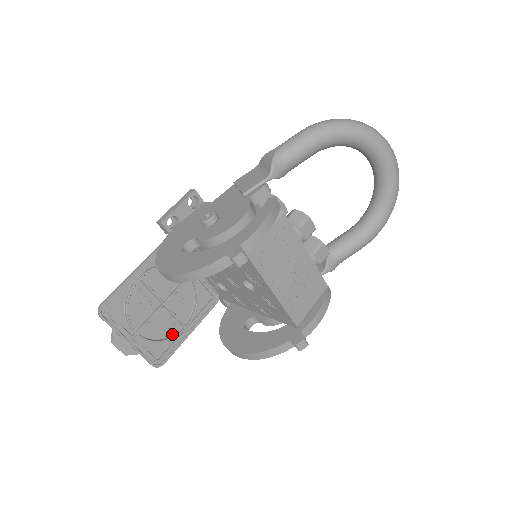
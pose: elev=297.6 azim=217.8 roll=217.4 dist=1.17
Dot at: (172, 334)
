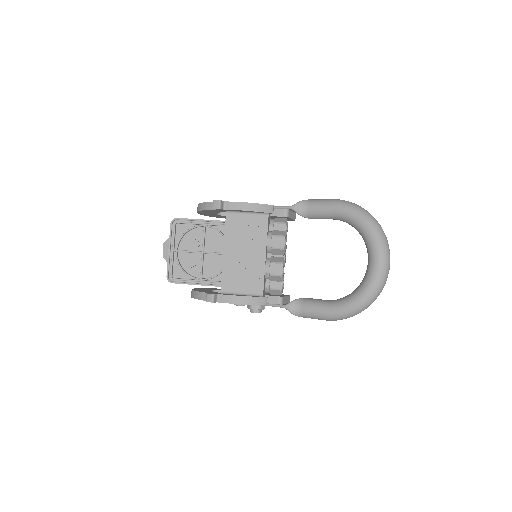
Dot at: (192, 275)
